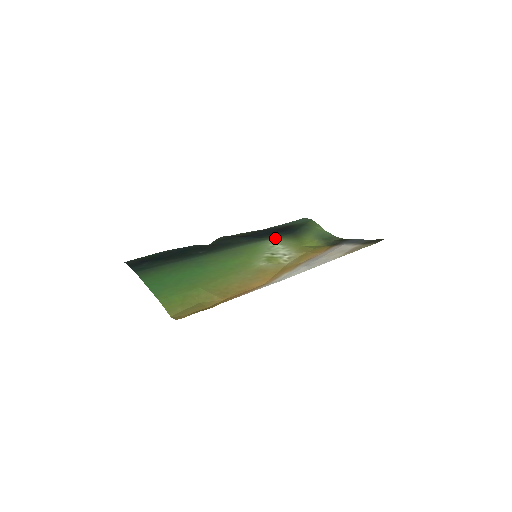
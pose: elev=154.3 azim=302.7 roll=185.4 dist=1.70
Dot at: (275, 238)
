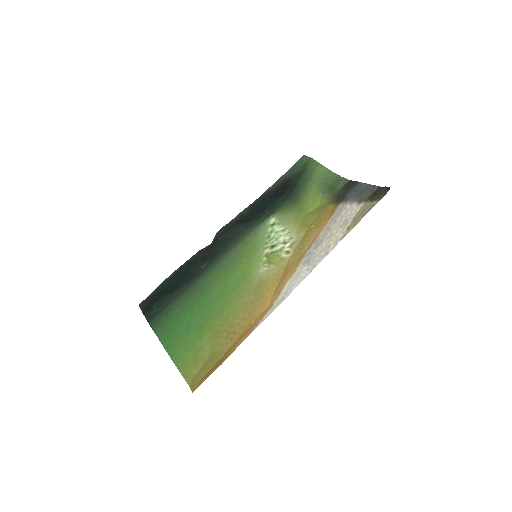
Dot at: (273, 215)
